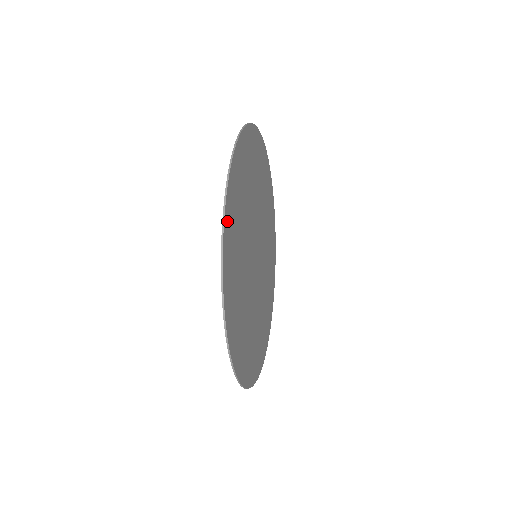
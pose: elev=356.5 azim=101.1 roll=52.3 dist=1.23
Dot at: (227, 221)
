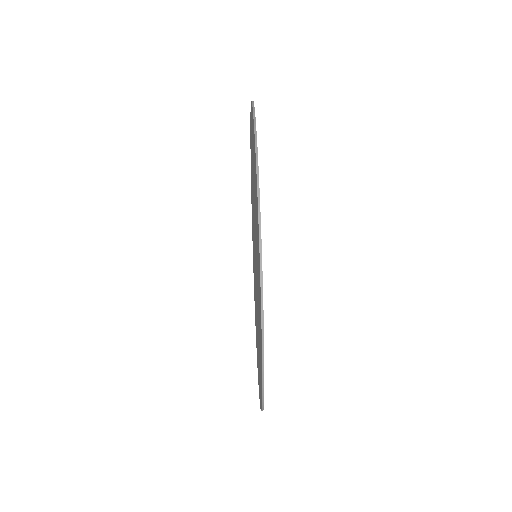
Dot at: occluded
